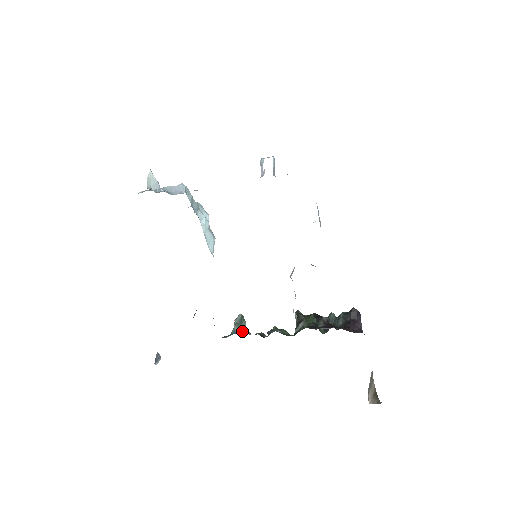
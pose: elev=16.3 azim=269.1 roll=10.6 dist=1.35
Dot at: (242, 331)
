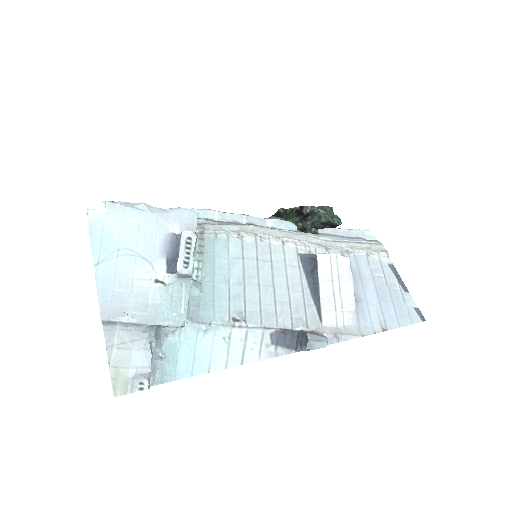
Dot at: occluded
